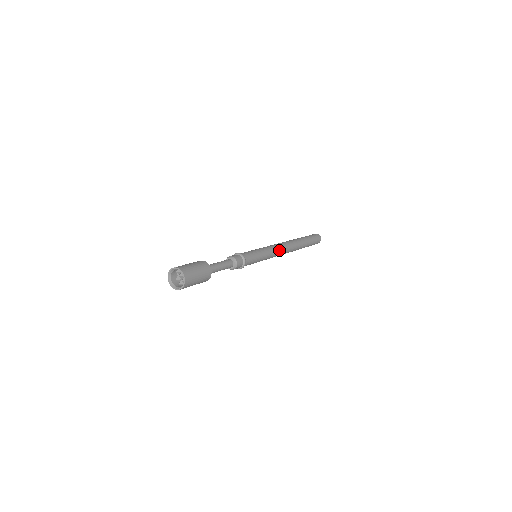
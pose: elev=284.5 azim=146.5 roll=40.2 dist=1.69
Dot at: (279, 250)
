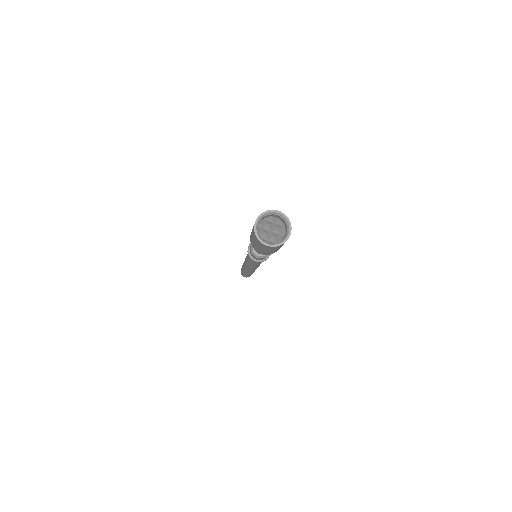
Dot at: occluded
